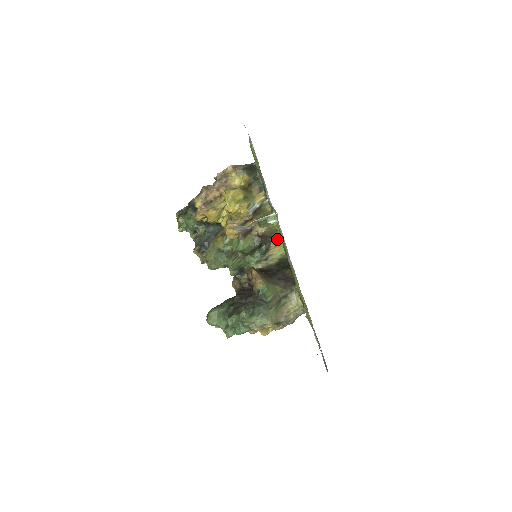
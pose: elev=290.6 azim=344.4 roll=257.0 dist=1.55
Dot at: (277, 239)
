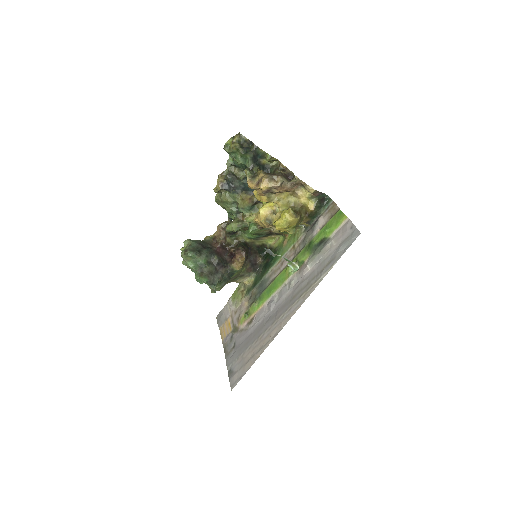
Dot at: (277, 236)
